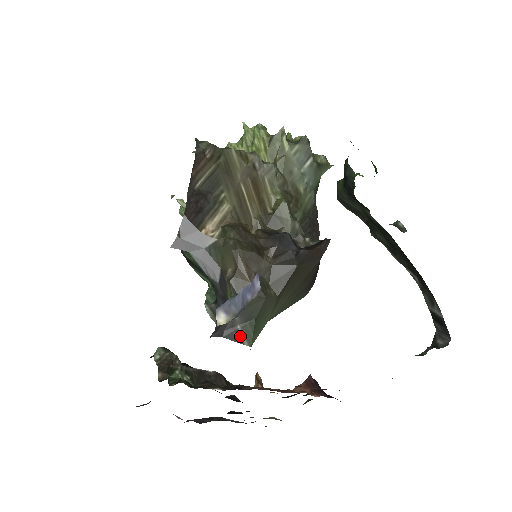
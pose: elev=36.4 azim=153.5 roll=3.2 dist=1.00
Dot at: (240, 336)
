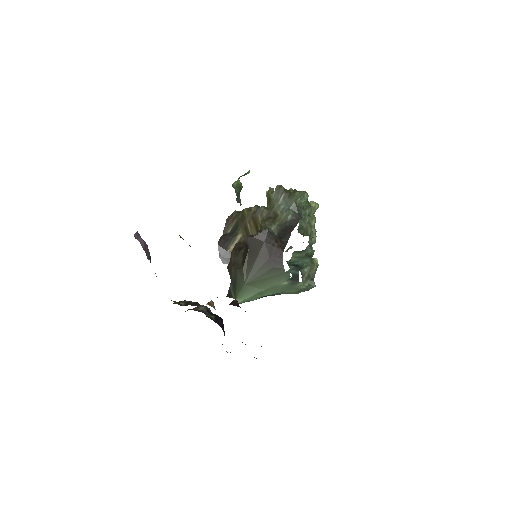
Dot at: (232, 294)
